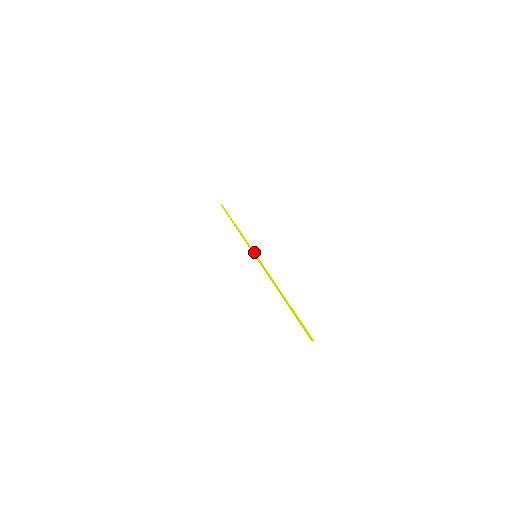
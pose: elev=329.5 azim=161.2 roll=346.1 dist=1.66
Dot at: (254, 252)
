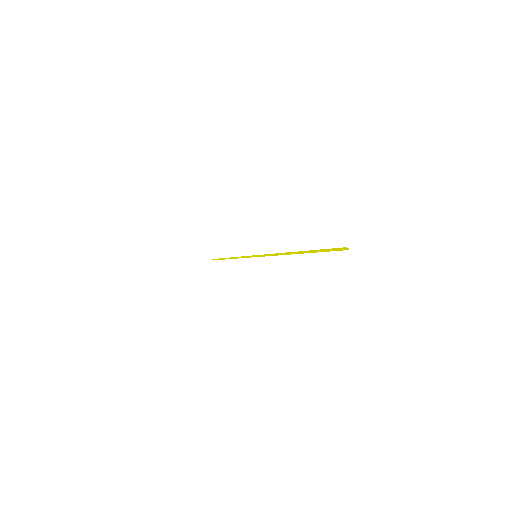
Dot at: (253, 255)
